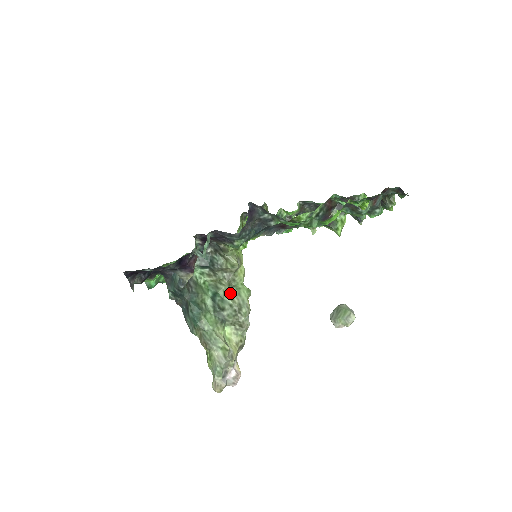
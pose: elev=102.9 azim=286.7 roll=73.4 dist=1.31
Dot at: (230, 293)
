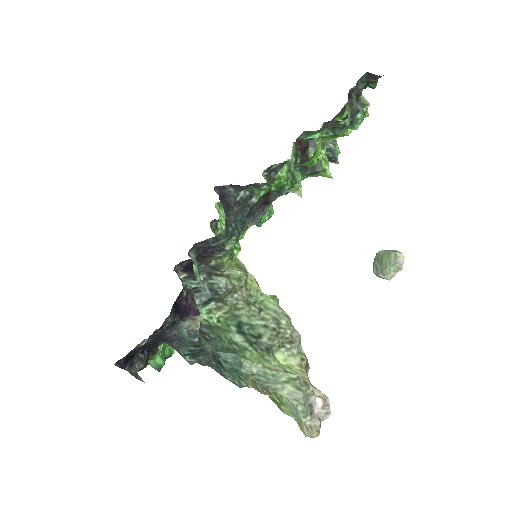
Dot at: (255, 313)
